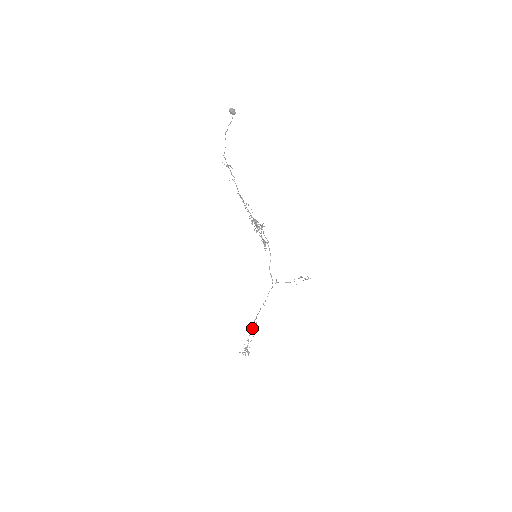
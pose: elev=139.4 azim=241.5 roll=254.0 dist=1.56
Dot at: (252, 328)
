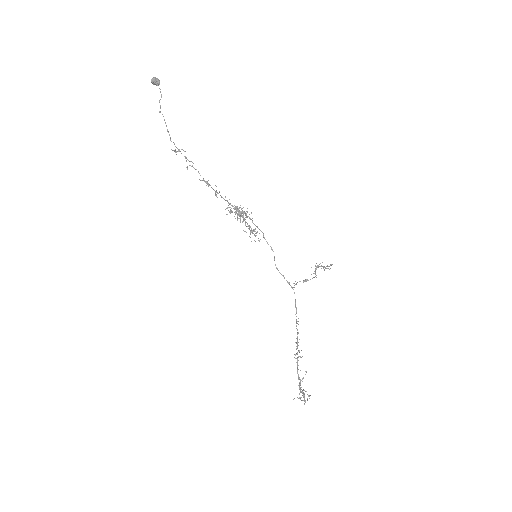
Dot at: (297, 360)
